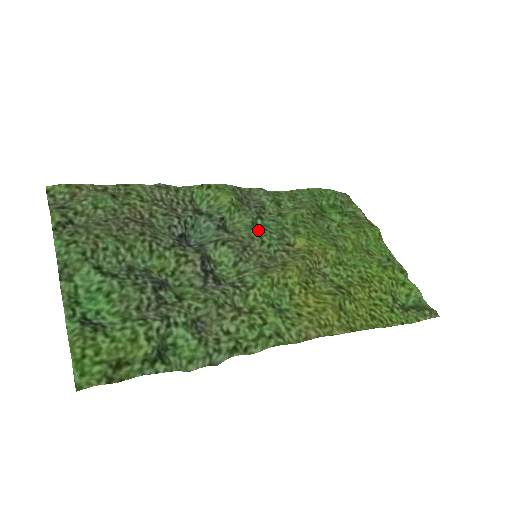
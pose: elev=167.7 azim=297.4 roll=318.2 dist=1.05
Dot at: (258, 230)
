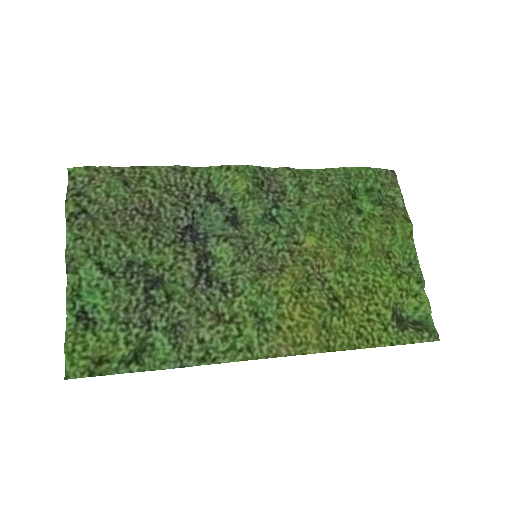
Dot at: (267, 225)
